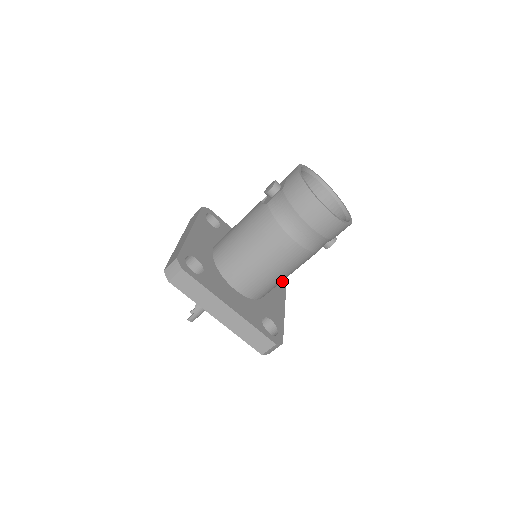
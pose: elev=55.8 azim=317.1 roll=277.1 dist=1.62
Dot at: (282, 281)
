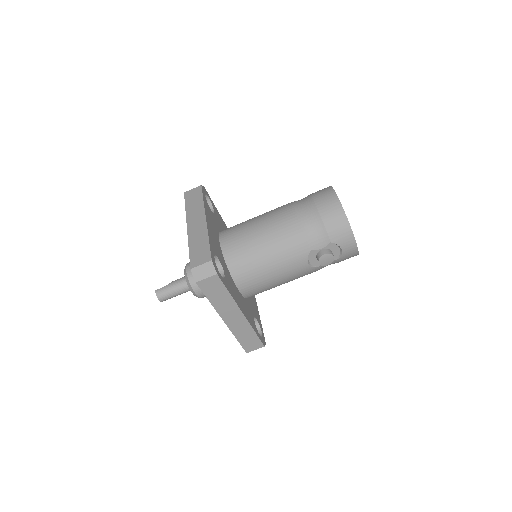
Dot at: occluded
